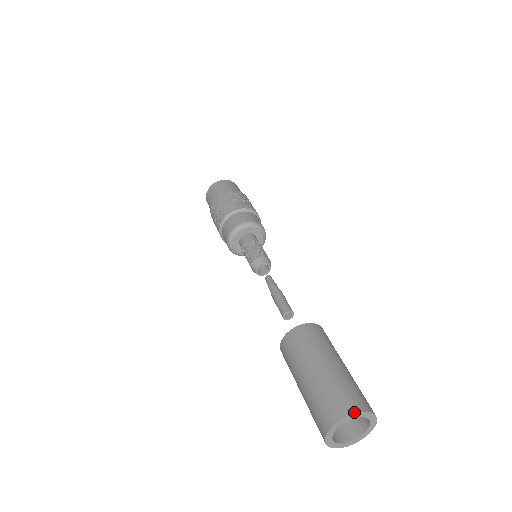
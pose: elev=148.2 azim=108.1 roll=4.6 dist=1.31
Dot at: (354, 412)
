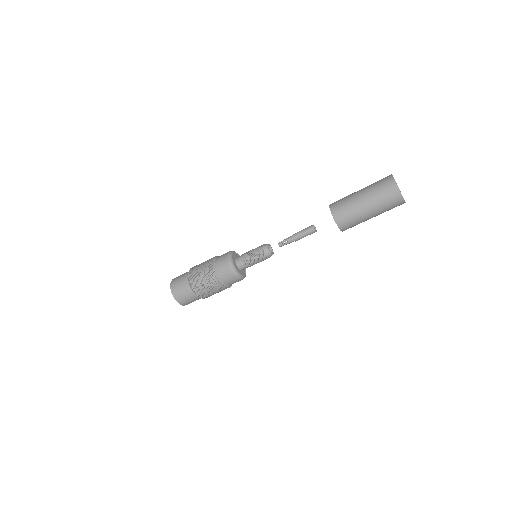
Dot at: (391, 175)
